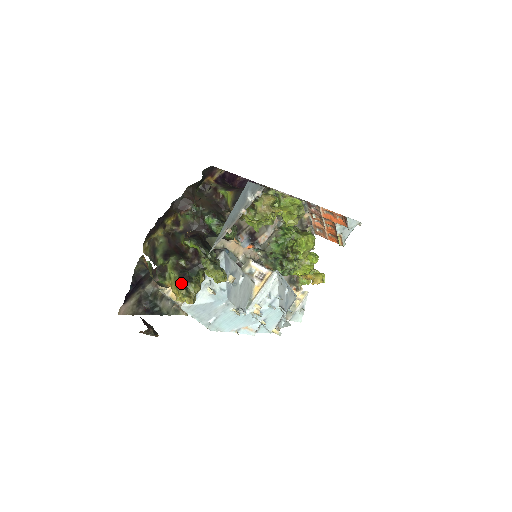
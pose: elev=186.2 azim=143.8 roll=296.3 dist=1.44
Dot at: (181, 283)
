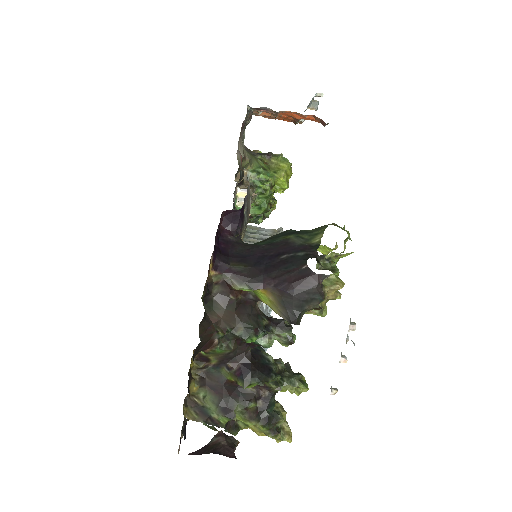
Dot at: (270, 430)
